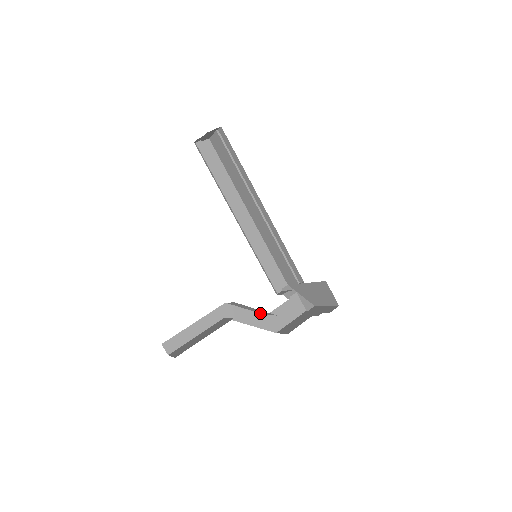
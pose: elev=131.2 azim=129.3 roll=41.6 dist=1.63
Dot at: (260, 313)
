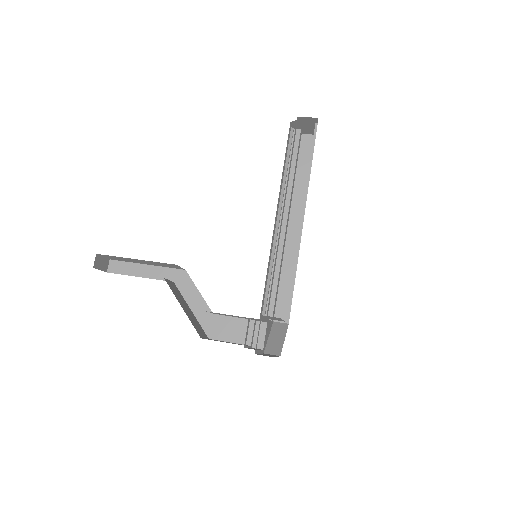
Dot at: occluded
